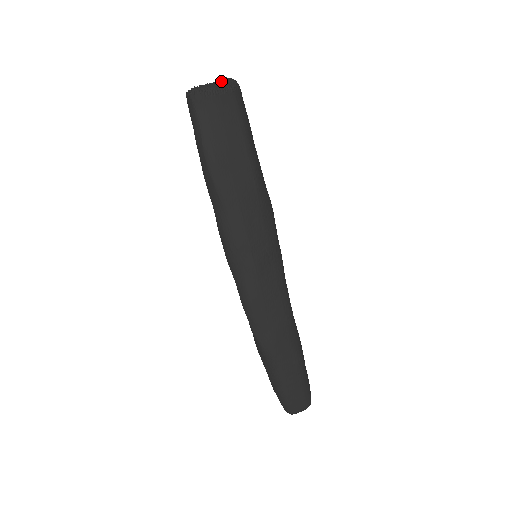
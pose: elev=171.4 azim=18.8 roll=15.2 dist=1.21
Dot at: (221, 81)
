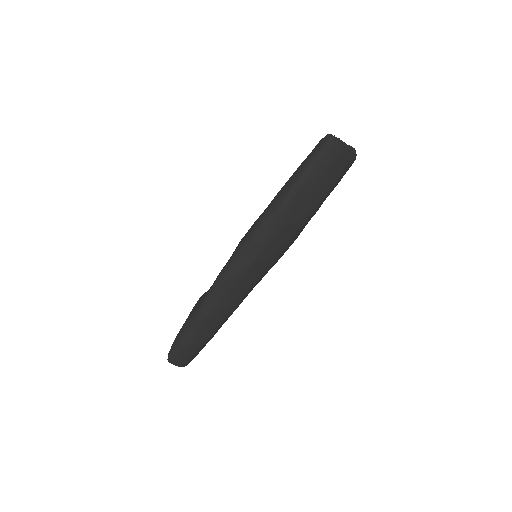
Dot at: (351, 148)
